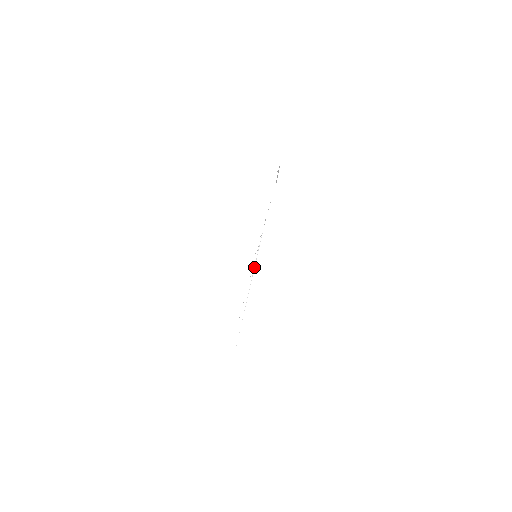
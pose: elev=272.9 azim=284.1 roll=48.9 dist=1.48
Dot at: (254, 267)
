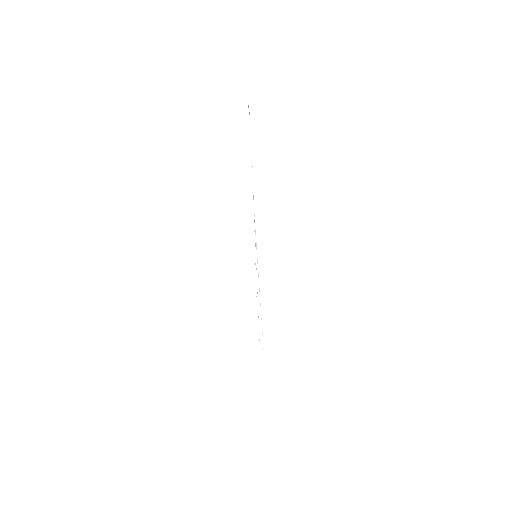
Dot at: (257, 262)
